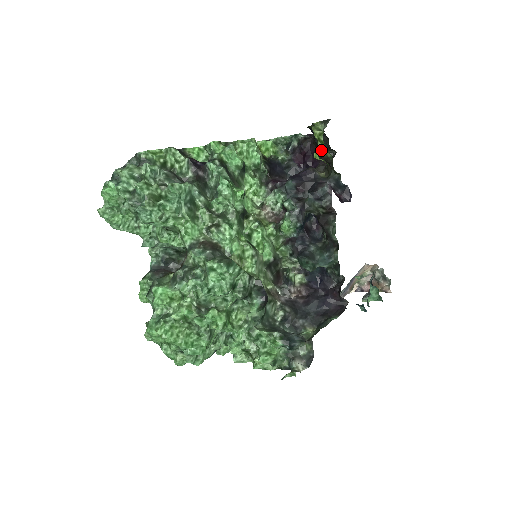
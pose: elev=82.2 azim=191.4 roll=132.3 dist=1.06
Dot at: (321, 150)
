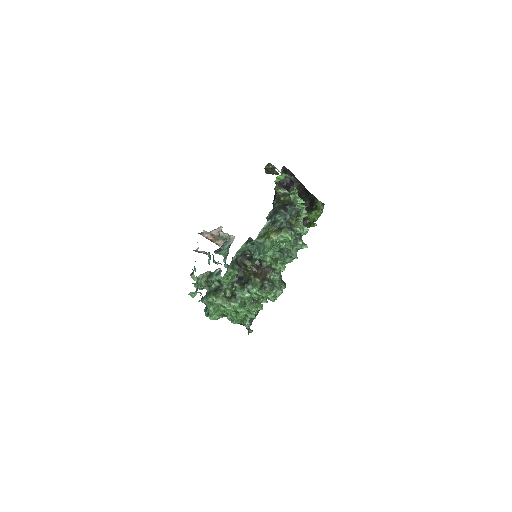
Dot at: (311, 216)
